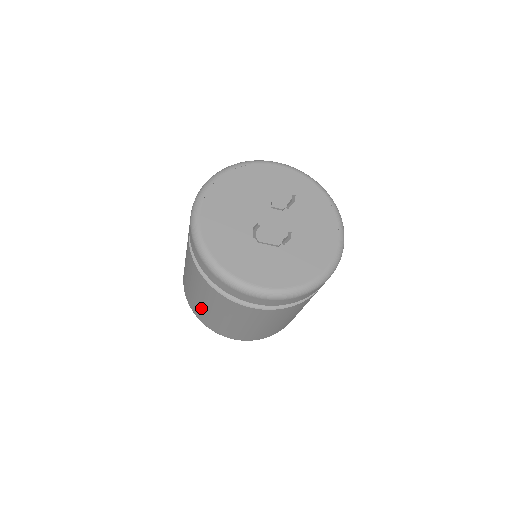
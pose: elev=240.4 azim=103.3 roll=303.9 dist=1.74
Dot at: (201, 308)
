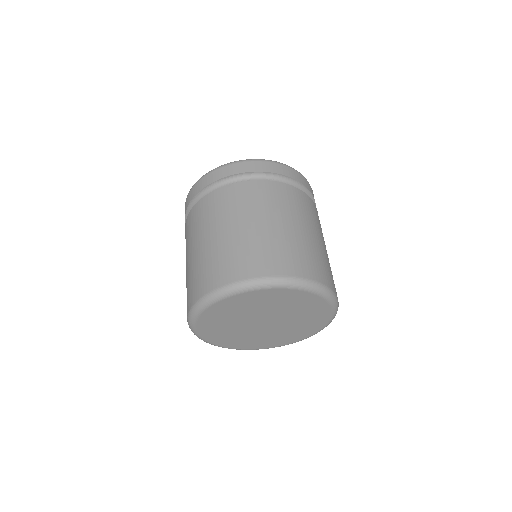
Dot at: (207, 256)
